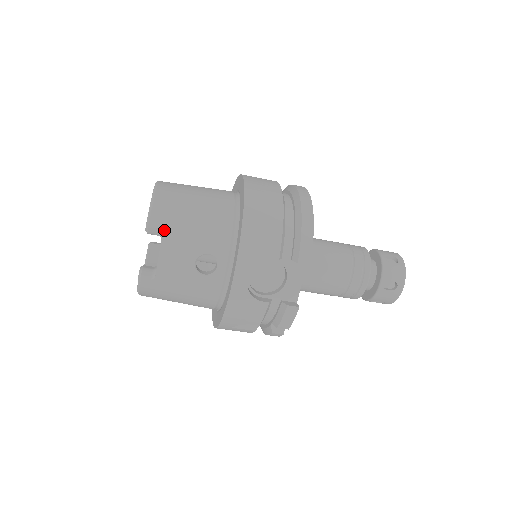
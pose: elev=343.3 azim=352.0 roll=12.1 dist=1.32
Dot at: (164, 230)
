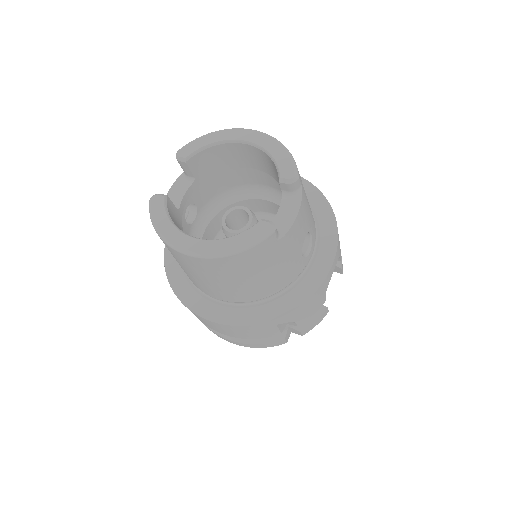
Dot at: (302, 188)
